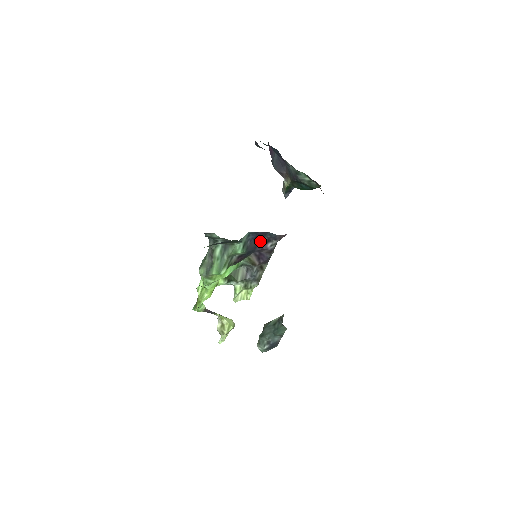
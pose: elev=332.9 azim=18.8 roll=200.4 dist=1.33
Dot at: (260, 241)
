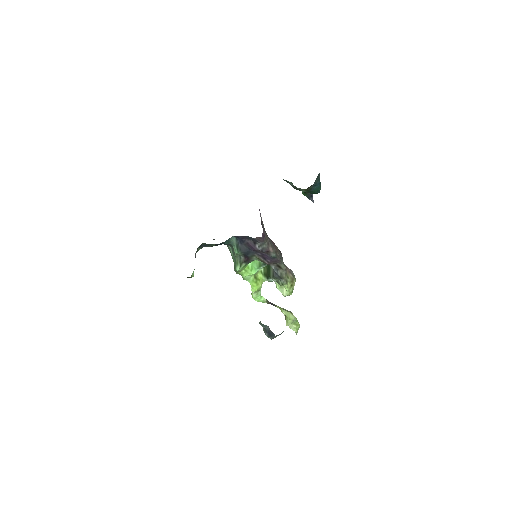
Dot at: (250, 243)
